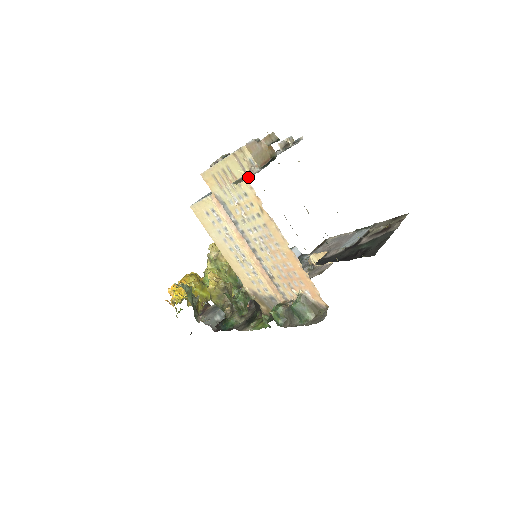
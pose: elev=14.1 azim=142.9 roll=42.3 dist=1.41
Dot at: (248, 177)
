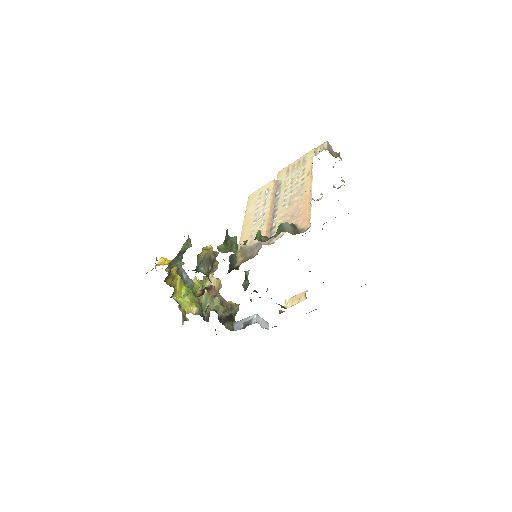
Dot at: occluded
